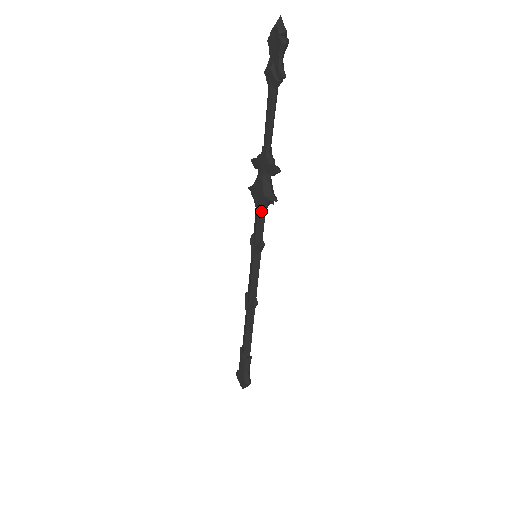
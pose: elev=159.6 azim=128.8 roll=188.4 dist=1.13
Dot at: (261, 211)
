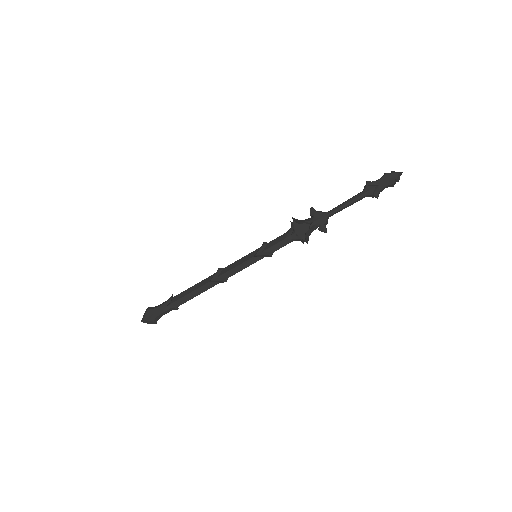
Dot at: (291, 239)
